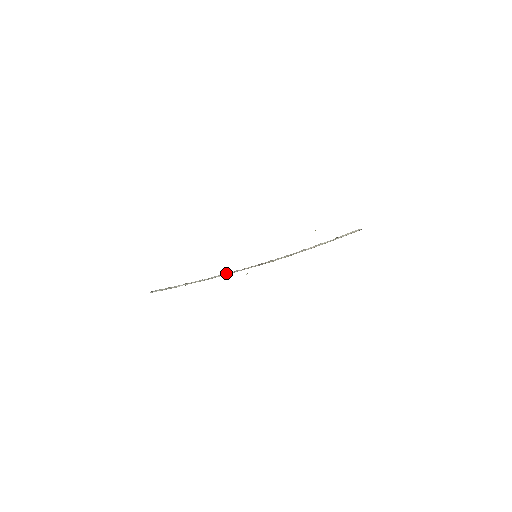
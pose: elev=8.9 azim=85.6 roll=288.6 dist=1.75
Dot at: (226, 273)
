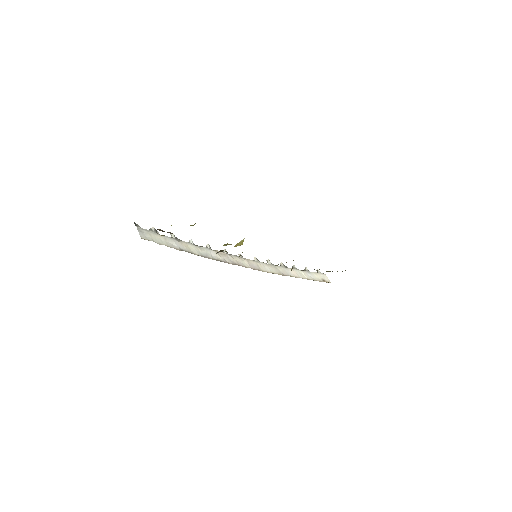
Dot at: (218, 251)
